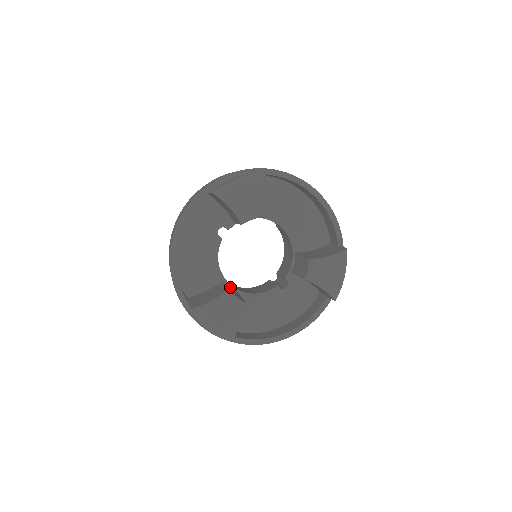
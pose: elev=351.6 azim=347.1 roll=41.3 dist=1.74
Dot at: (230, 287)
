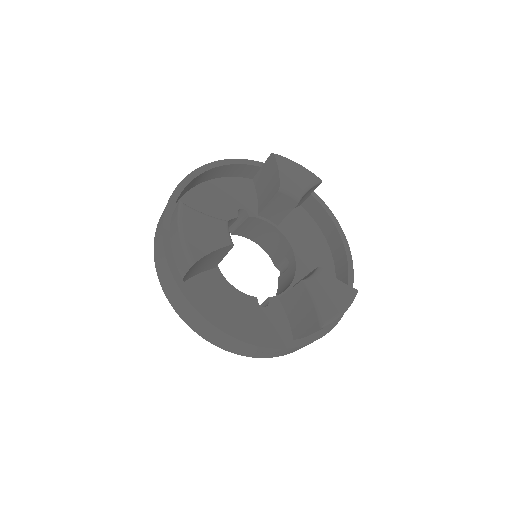
Dot at: occluded
